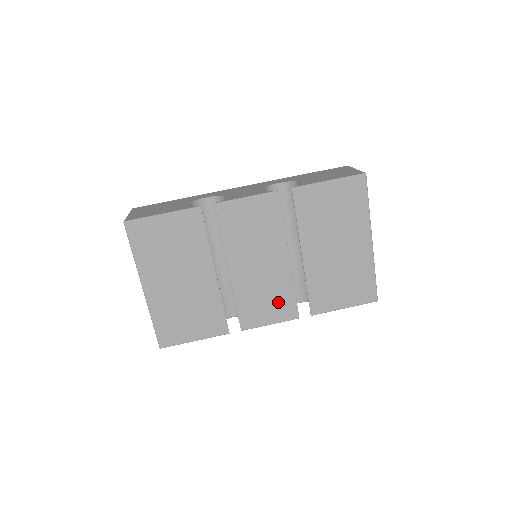
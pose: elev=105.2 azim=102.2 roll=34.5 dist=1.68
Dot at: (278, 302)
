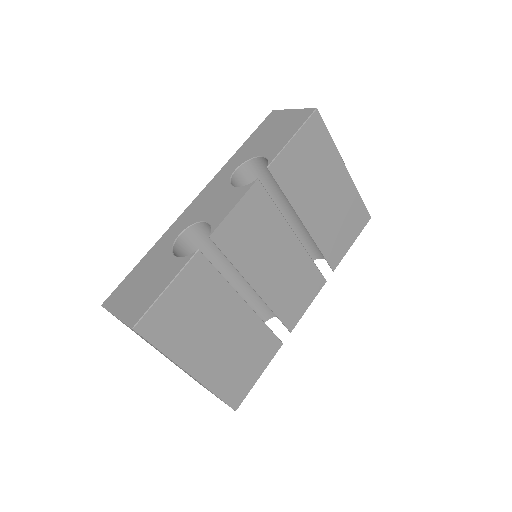
Dot at: (306, 282)
